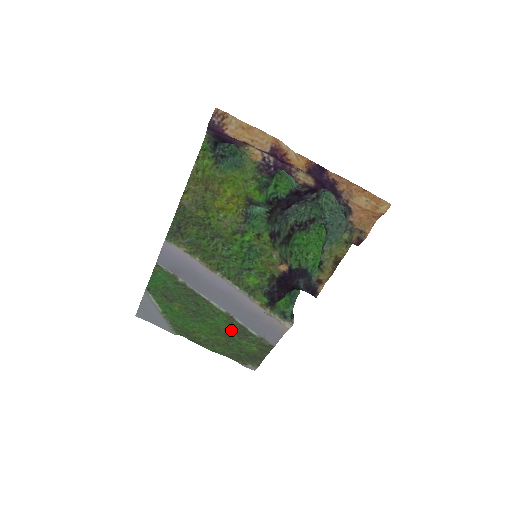
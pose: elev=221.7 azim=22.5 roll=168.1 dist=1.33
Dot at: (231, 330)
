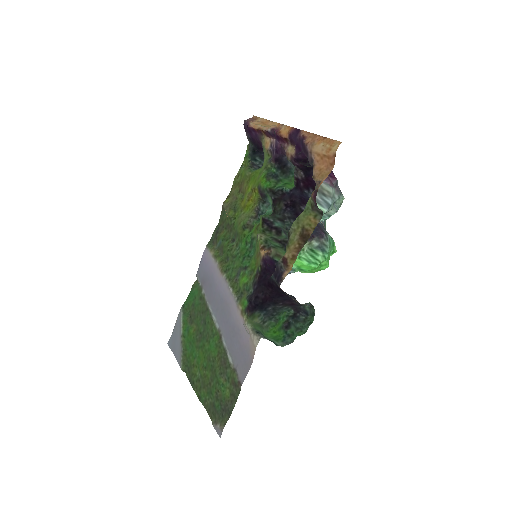
Dot at: (218, 360)
